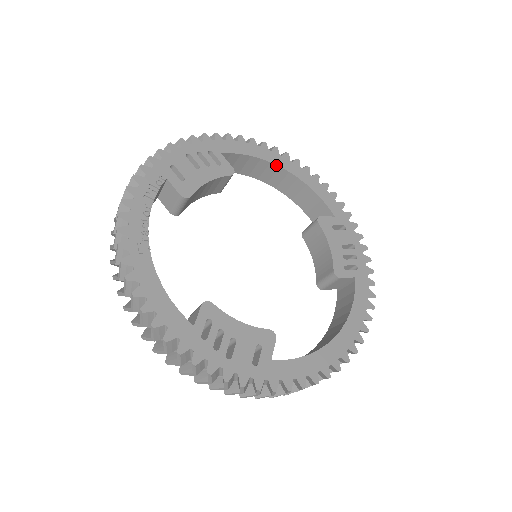
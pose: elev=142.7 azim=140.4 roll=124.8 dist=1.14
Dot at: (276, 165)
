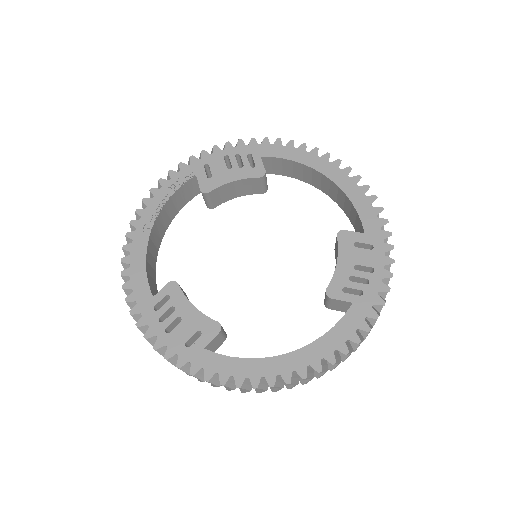
Dot at: (318, 171)
